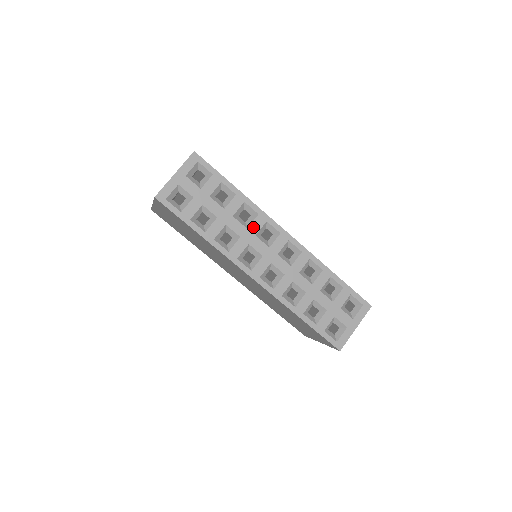
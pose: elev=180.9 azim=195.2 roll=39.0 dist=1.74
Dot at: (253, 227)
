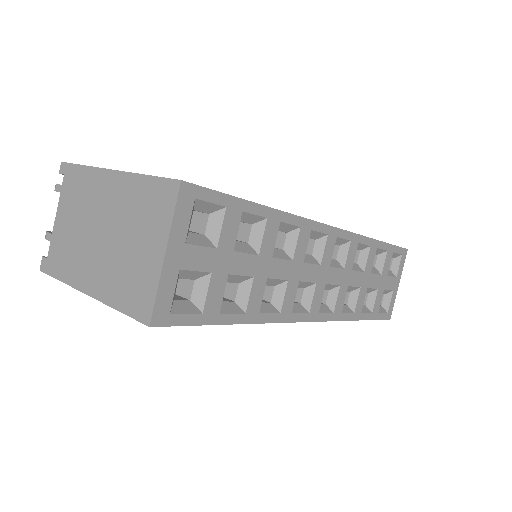
Dot at: (298, 252)
